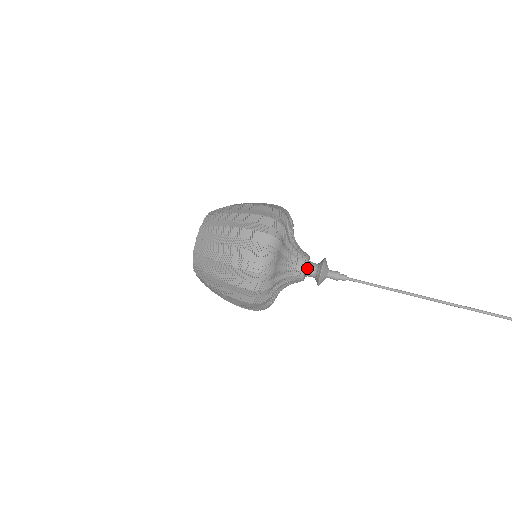
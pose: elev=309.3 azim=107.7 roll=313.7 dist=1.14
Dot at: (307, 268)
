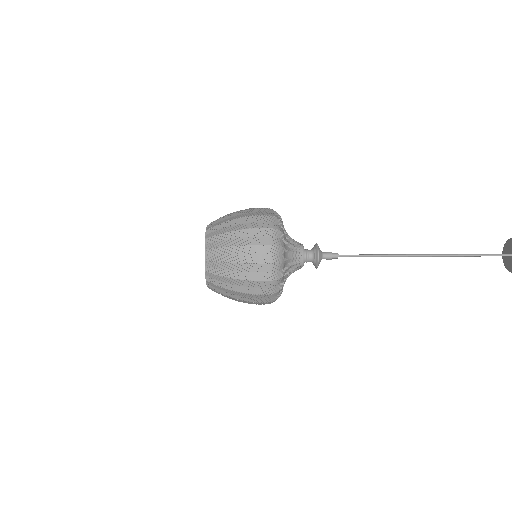
Dot at: (304, 249)
